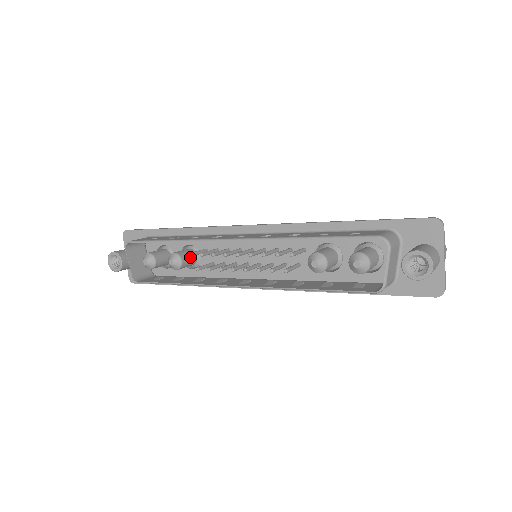
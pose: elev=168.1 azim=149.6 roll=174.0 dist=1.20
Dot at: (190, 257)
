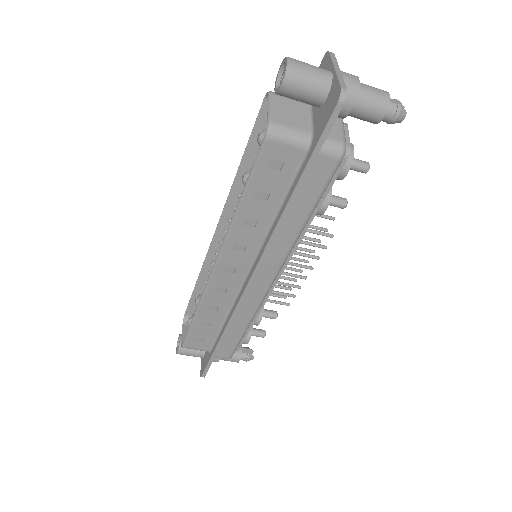
Dot at: occluded
